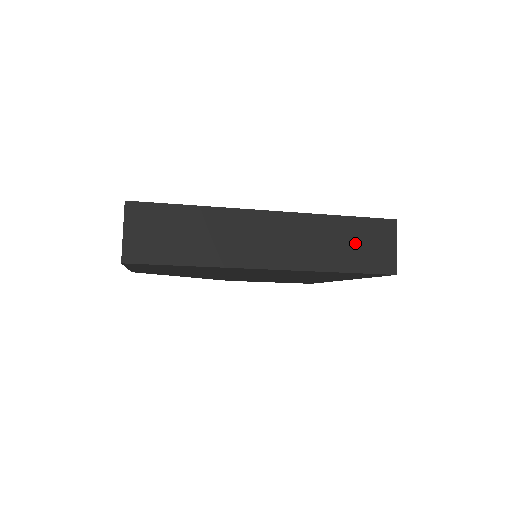
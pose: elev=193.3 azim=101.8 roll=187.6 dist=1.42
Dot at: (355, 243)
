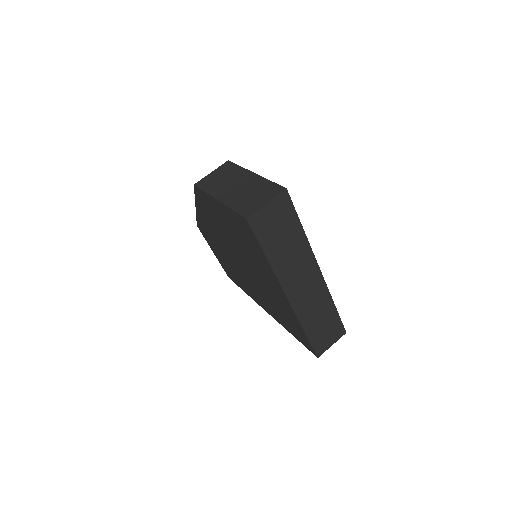
Dot at: (325, 326)
